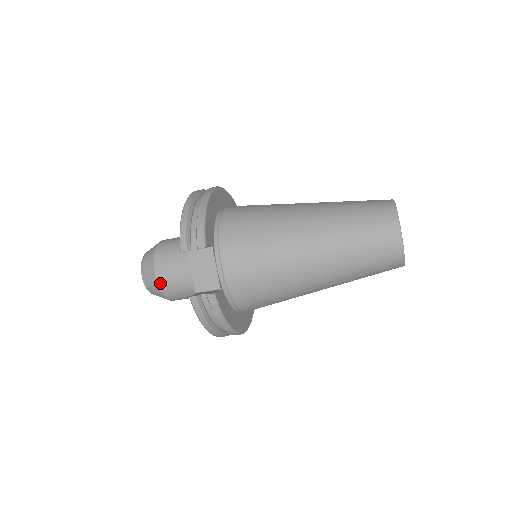
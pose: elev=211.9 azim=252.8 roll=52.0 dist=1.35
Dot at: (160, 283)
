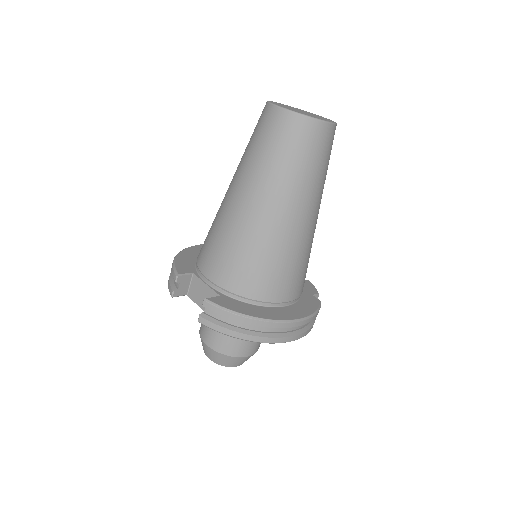
Dot at: (212, 346)
